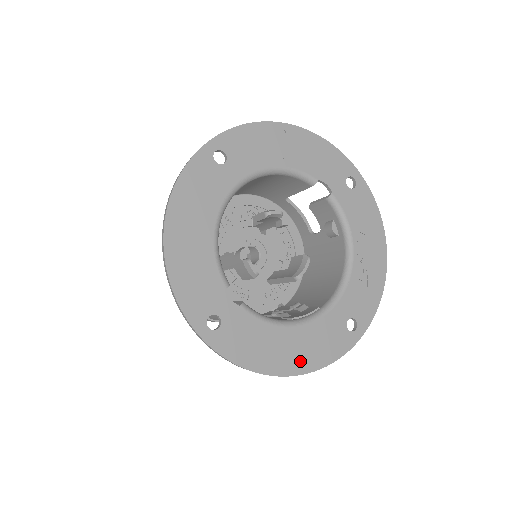
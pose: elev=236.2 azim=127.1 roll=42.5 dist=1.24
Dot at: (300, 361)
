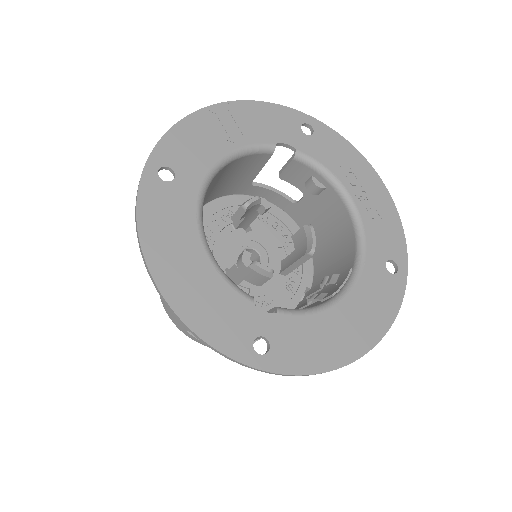
Dot at: (367, 332)
